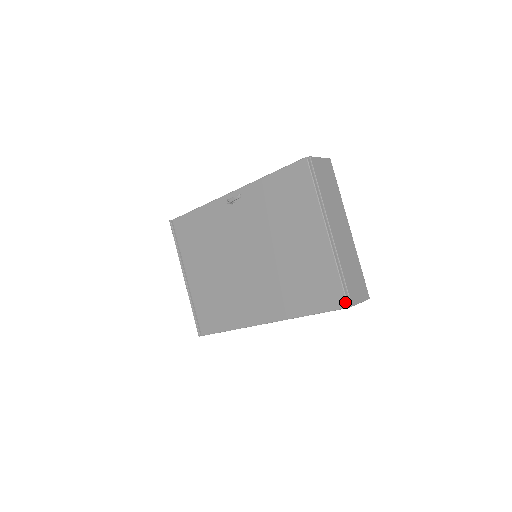
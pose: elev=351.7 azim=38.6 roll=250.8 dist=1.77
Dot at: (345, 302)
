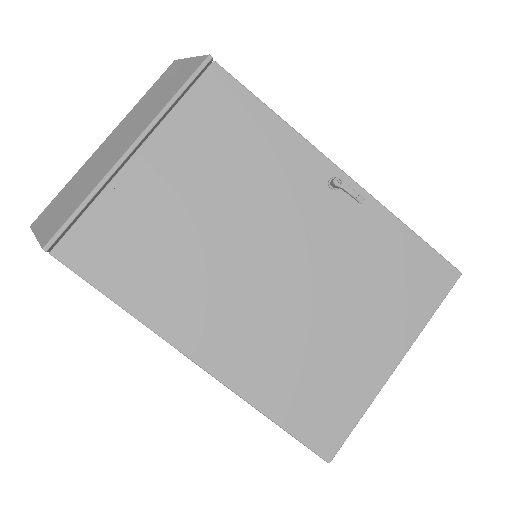
Dot at: (333, 454)
